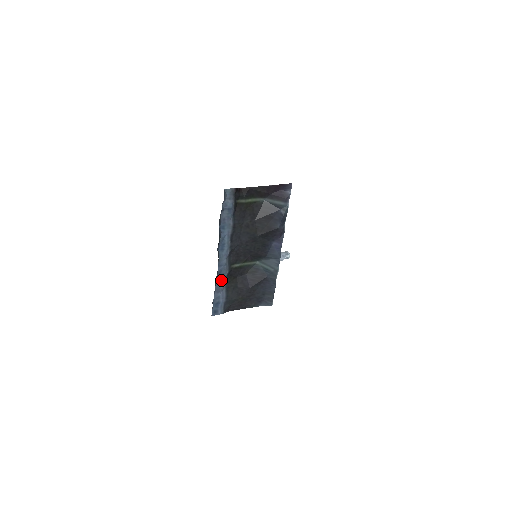
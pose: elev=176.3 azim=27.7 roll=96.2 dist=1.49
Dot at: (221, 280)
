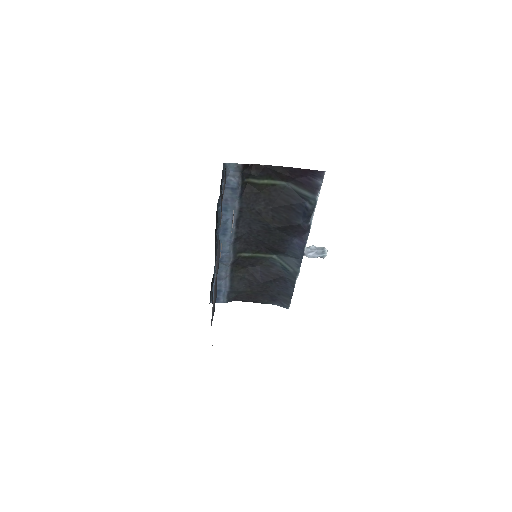
Dot at: (223, 267)
